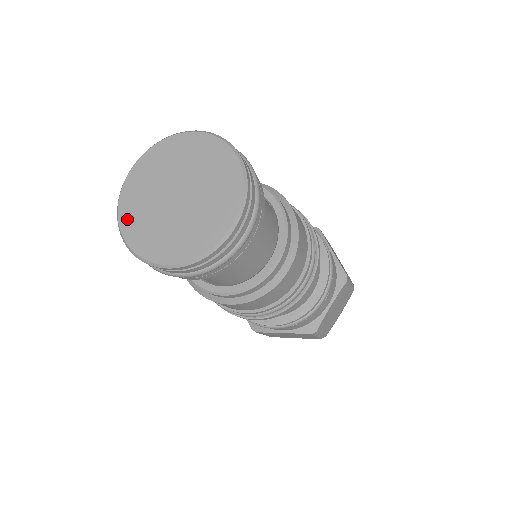
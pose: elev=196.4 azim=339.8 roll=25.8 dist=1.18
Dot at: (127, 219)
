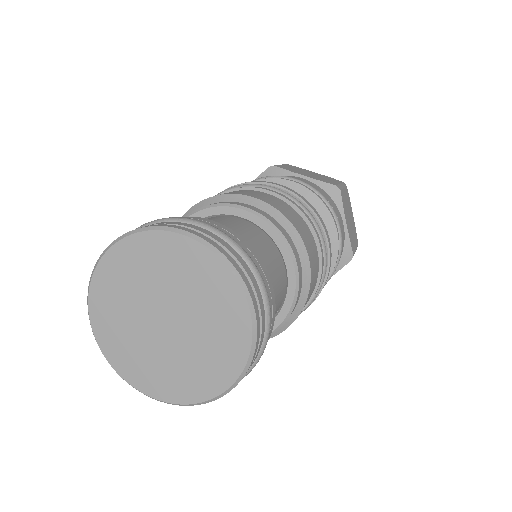
Dot at: (140, 380)
